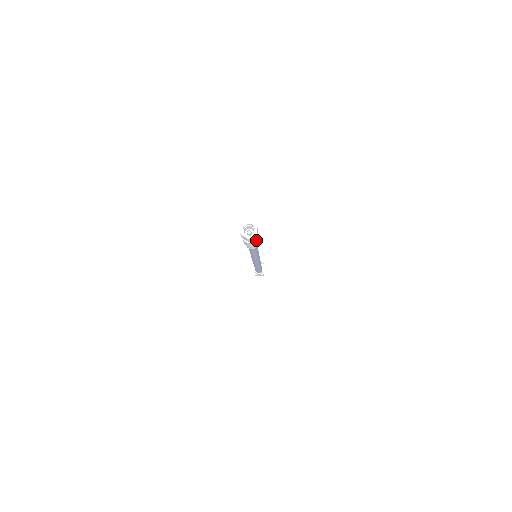
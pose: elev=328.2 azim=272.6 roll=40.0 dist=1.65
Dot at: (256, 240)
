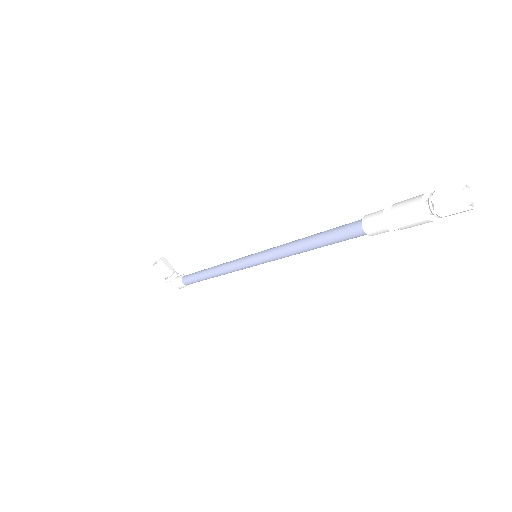
Dot at: occluded
